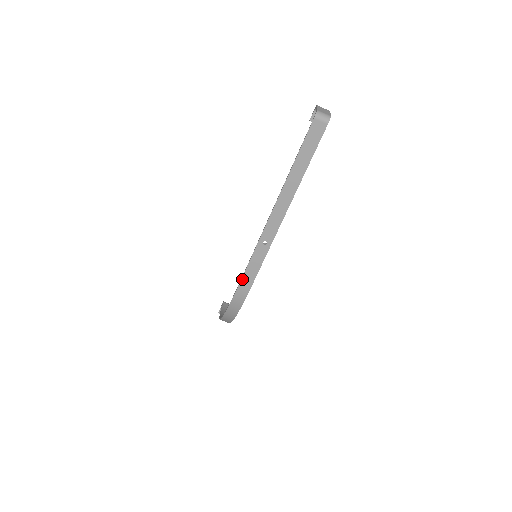
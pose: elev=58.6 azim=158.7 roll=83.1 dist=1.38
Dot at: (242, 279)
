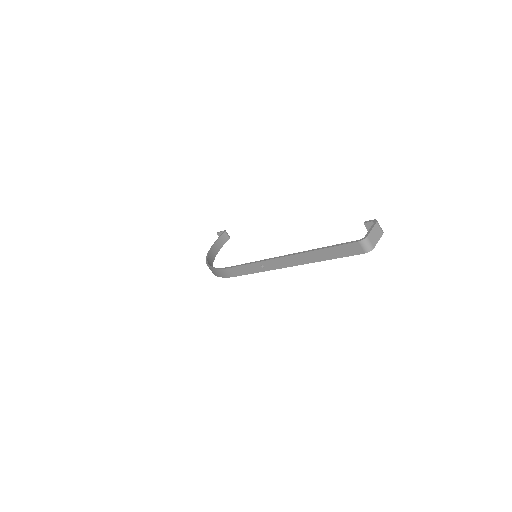
Dot at: (231, 268)
